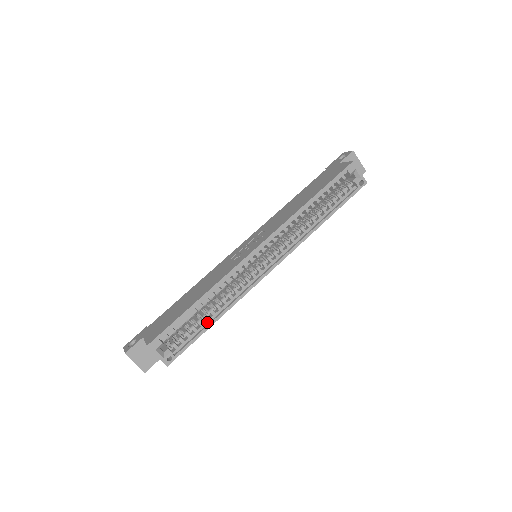
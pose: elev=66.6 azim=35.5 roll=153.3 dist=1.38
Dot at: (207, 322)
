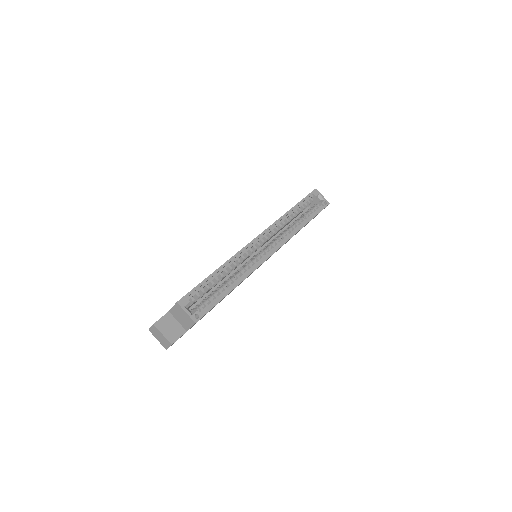
Dot at: (226, 291)
